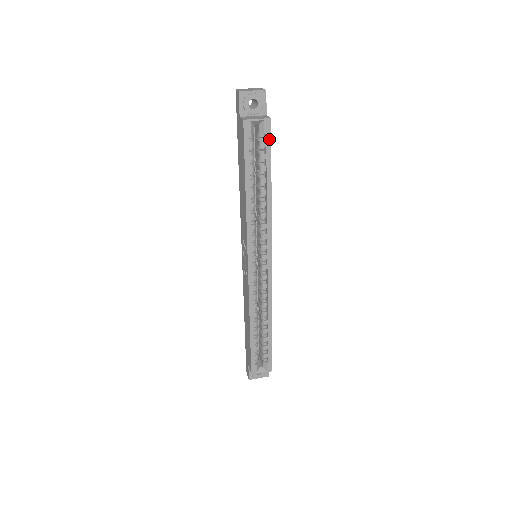
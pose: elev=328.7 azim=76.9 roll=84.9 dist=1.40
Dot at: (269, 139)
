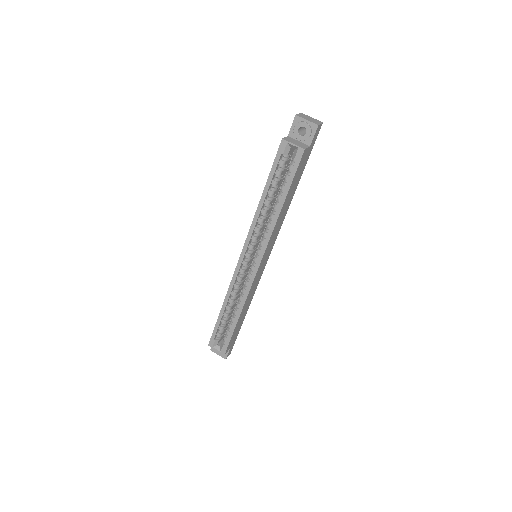
Dot at: (296, 165)
